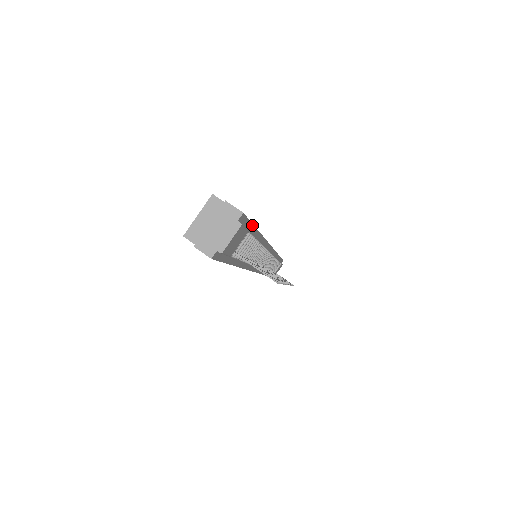
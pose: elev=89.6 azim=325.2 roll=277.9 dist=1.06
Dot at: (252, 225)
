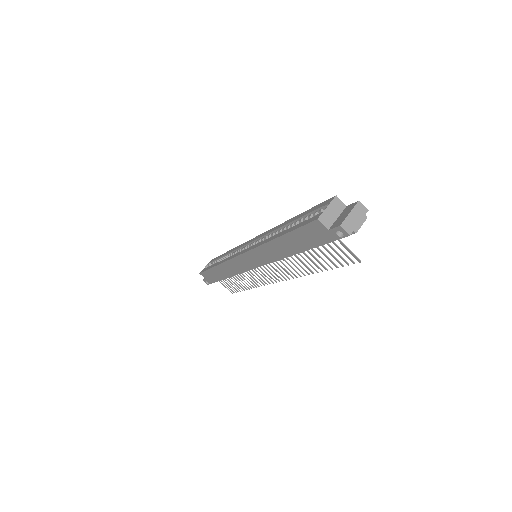
Dot at: occluded
